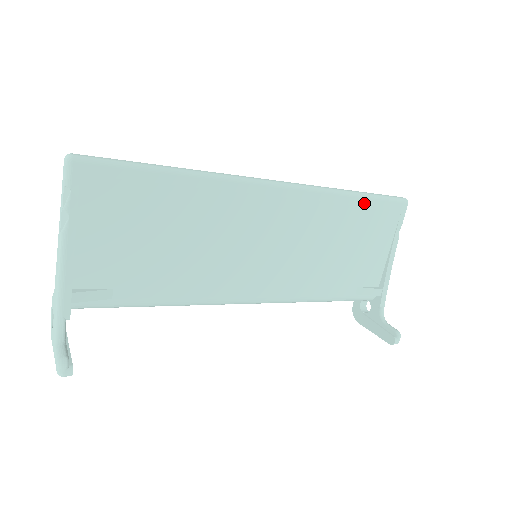
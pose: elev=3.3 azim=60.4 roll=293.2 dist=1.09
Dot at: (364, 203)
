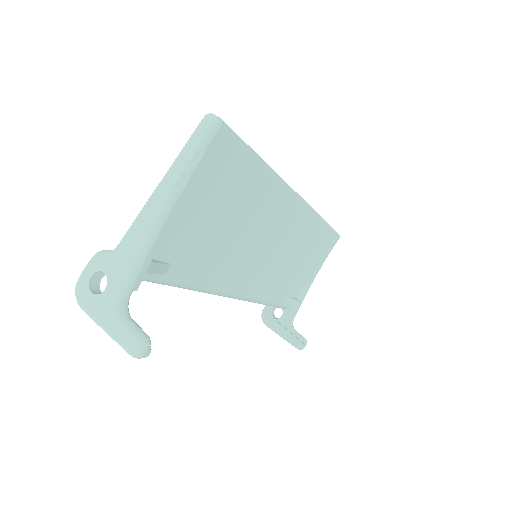
Dot at: (325, 231)
